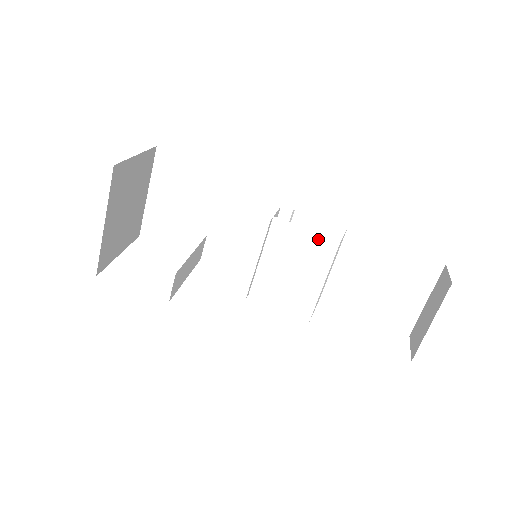
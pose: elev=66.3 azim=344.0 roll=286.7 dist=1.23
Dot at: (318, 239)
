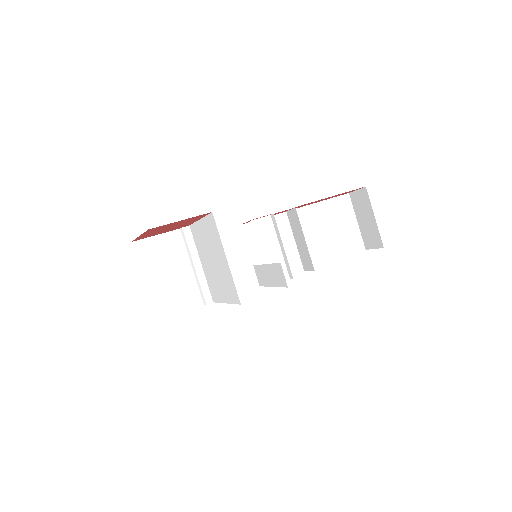
Dot at: occluded
